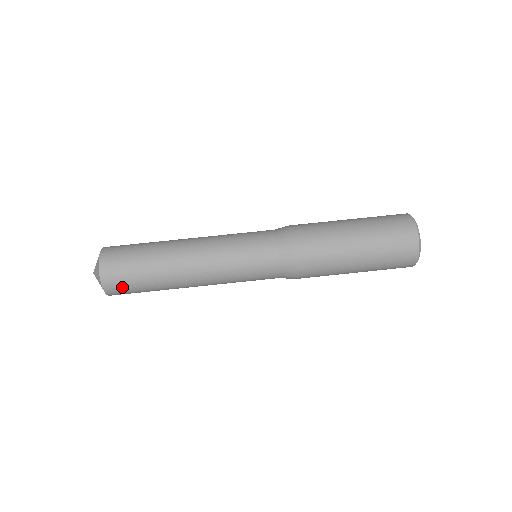
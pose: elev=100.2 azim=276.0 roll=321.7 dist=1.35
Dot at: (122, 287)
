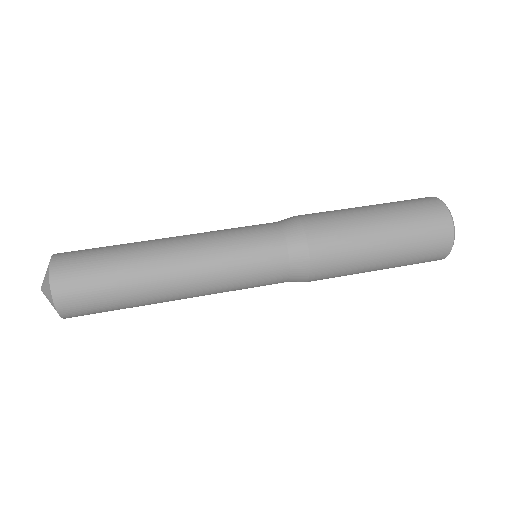
Dot at: (81, 299)
